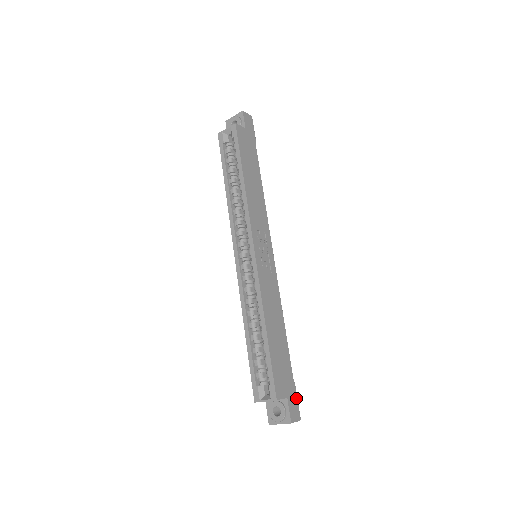
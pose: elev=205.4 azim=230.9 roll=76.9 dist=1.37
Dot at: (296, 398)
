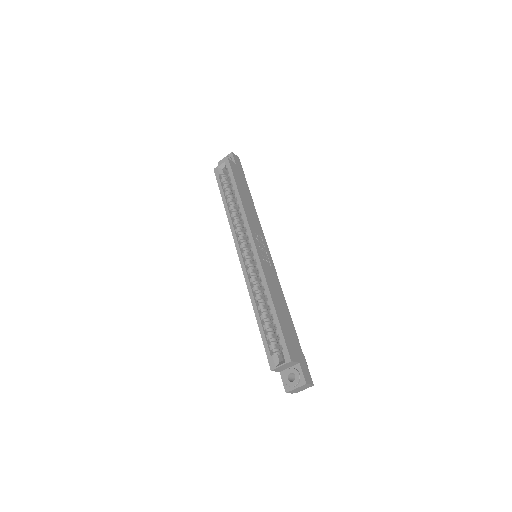
Dot at: (307, 366)
